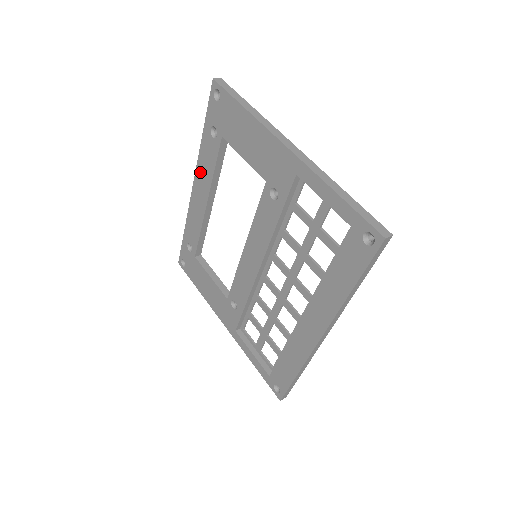
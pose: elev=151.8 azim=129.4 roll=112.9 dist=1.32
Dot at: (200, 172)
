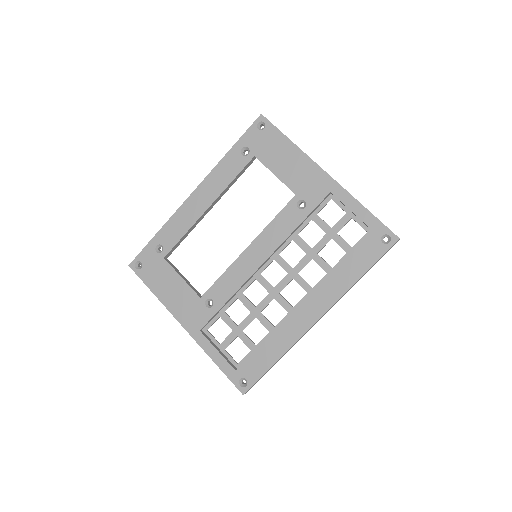
Dot at: (211, 180)
